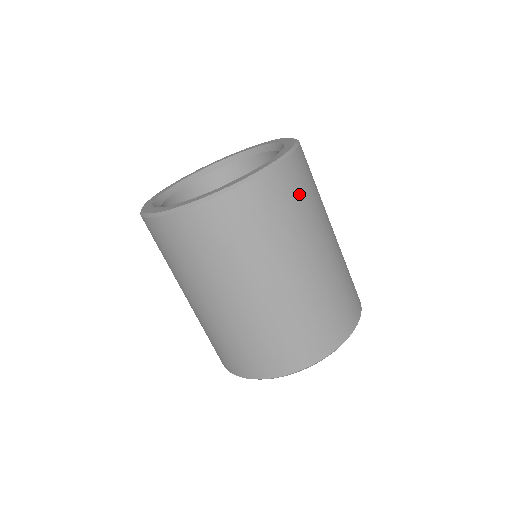
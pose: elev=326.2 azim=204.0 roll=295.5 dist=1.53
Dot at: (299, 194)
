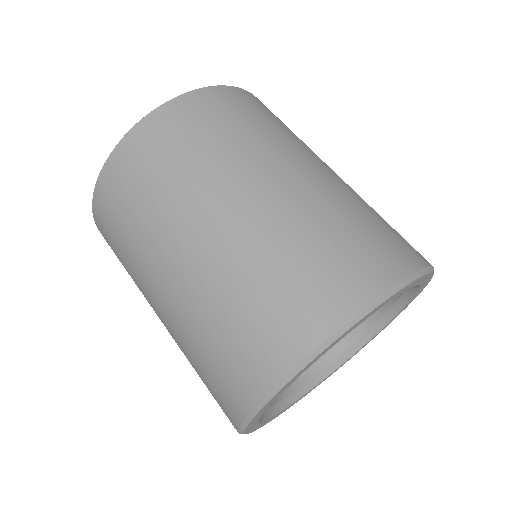
Dot at: (248, 114)
